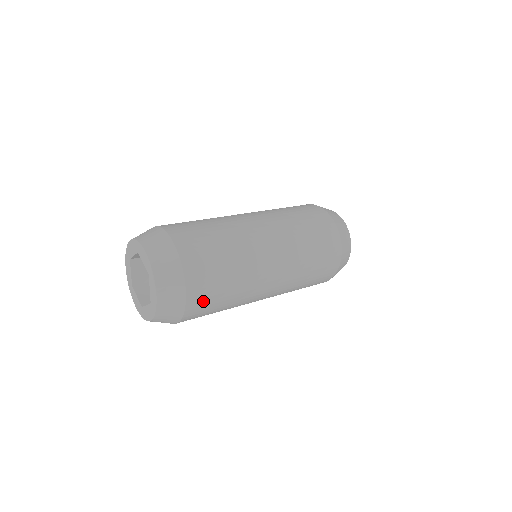
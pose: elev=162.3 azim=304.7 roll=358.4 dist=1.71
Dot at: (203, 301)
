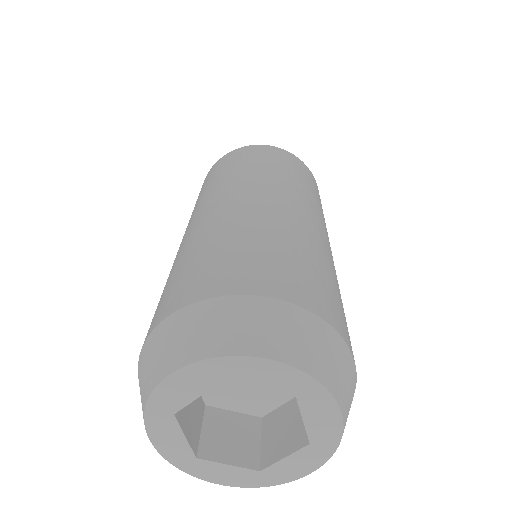
Dot at: occluded
